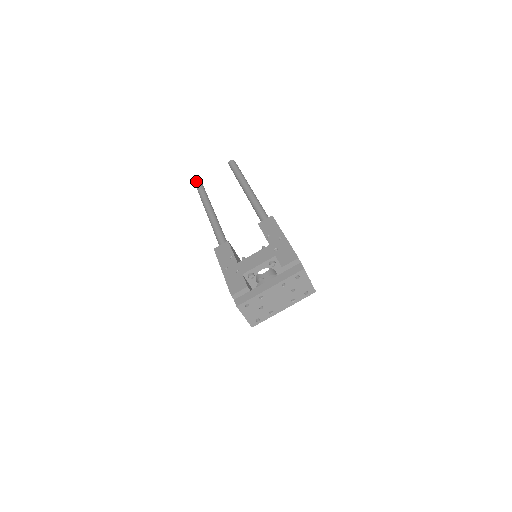
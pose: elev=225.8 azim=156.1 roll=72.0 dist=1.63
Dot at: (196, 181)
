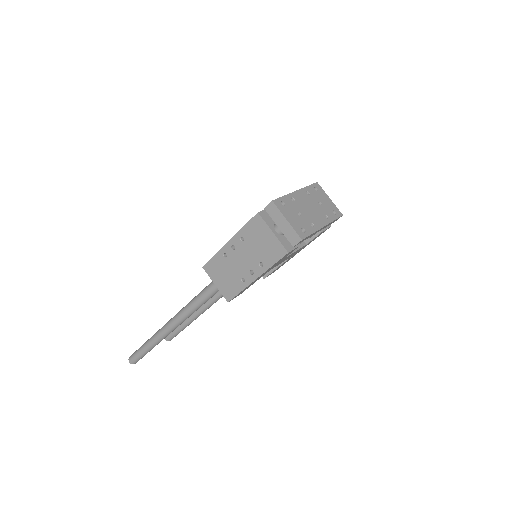
Dot at: (131, 355)
